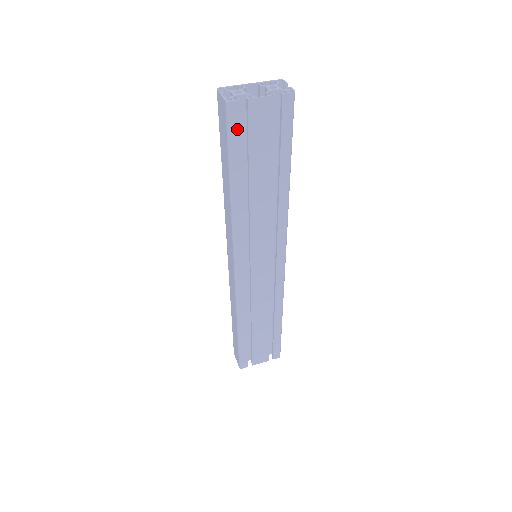
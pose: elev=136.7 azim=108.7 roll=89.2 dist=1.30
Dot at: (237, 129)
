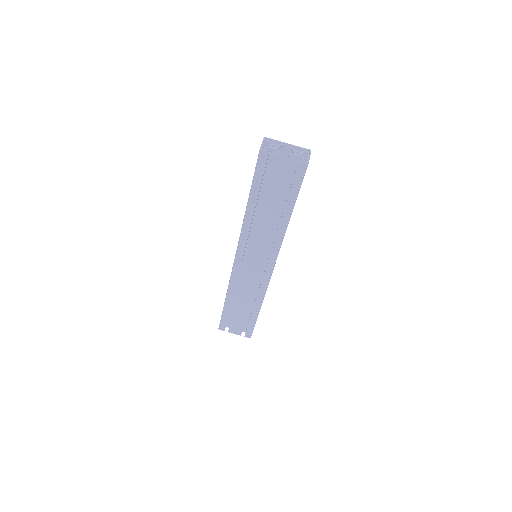
Dot at: (262, 168)
